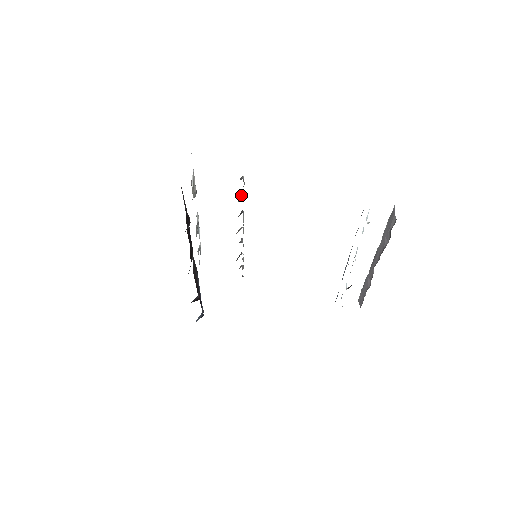
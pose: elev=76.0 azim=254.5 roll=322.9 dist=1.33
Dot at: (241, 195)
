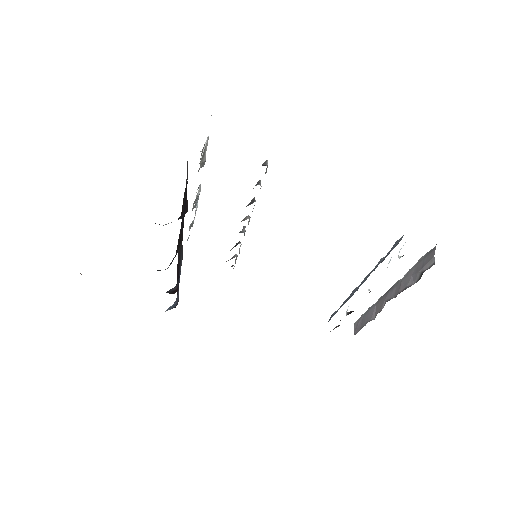
Dot at: (258, 181)
